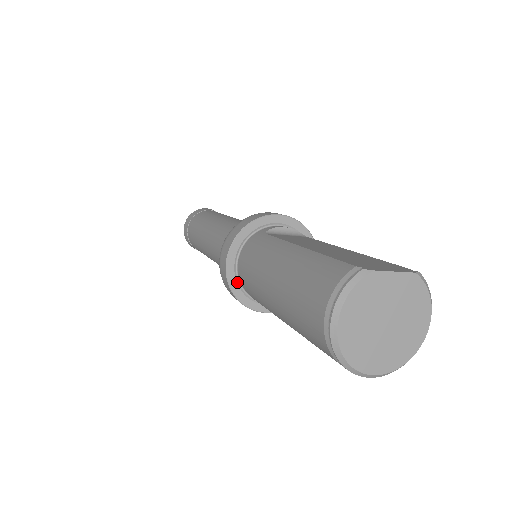
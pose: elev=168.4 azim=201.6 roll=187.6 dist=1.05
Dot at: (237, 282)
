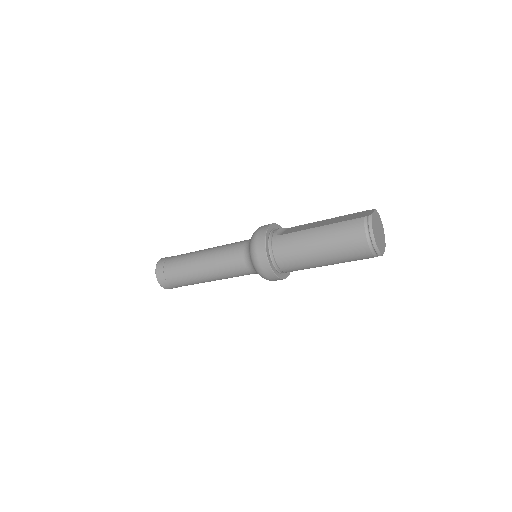
Dot at: (275, 269)
